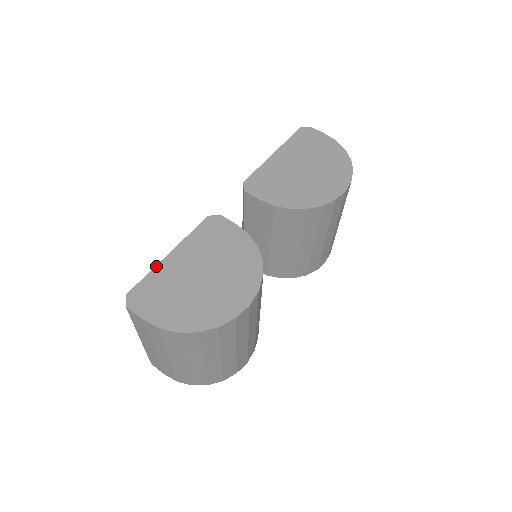
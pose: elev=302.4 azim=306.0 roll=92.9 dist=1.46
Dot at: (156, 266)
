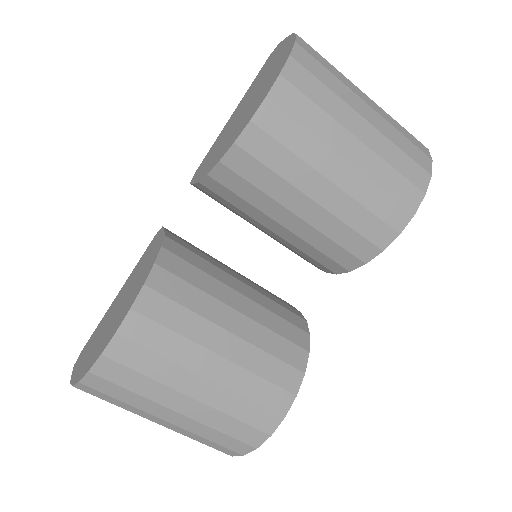
Dot at: (106, 313)
